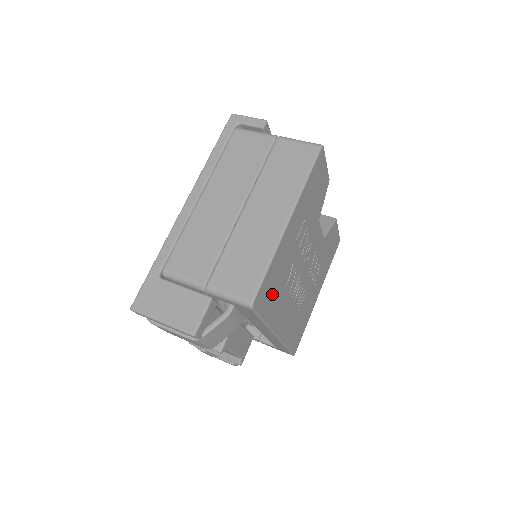
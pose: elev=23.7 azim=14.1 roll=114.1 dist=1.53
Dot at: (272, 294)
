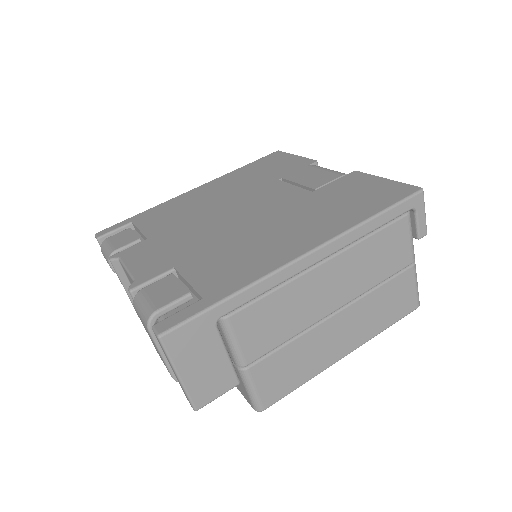
Dot at: occluded
